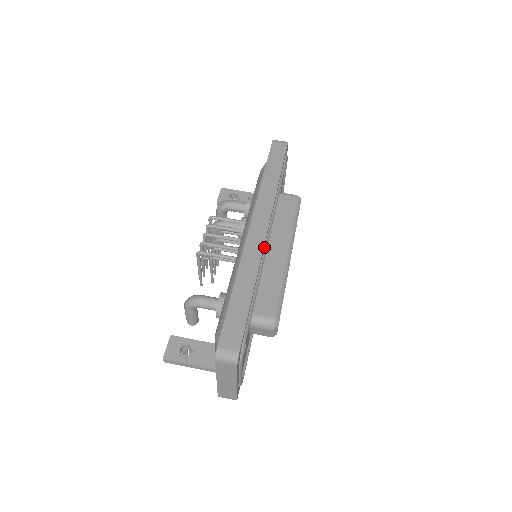
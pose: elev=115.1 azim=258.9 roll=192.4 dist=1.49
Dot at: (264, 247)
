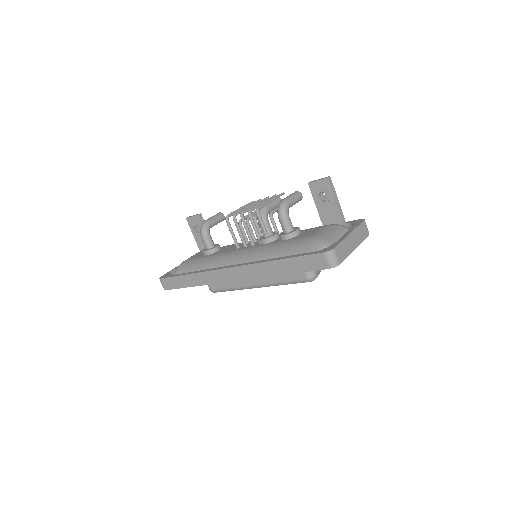
Dot at: occluded
